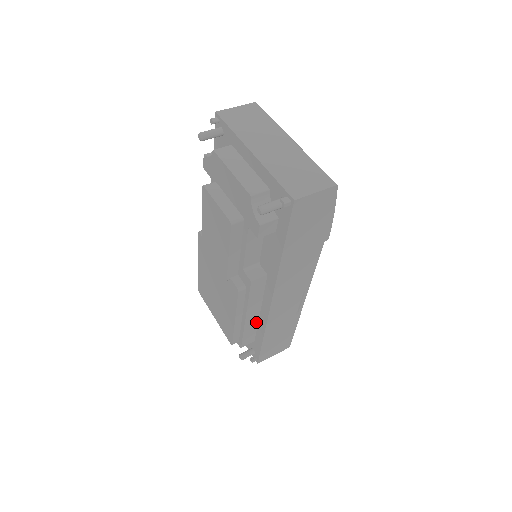
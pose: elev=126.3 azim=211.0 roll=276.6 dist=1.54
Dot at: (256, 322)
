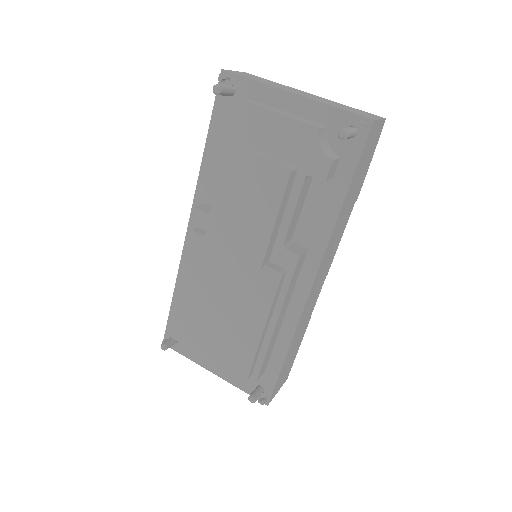
Dot at: (277, 334)
